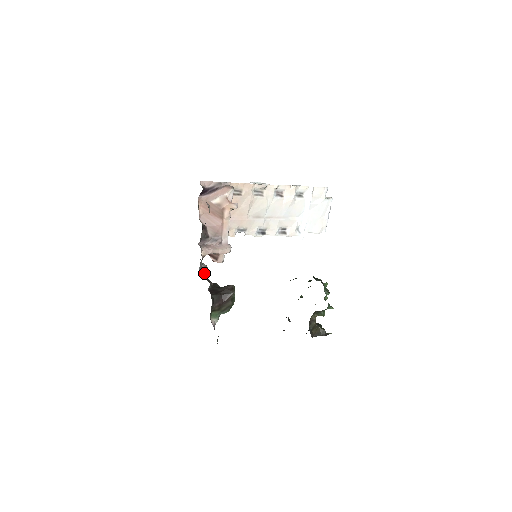
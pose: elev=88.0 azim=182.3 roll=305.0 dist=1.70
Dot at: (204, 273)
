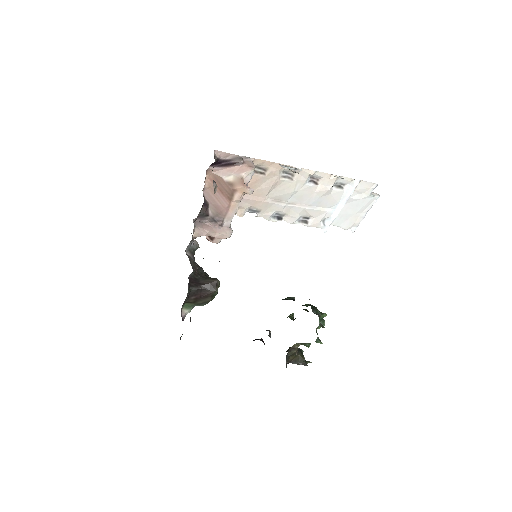
Dot at: (193, 251)
